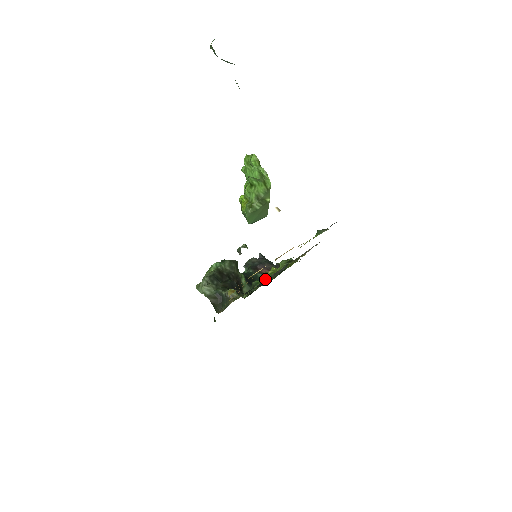
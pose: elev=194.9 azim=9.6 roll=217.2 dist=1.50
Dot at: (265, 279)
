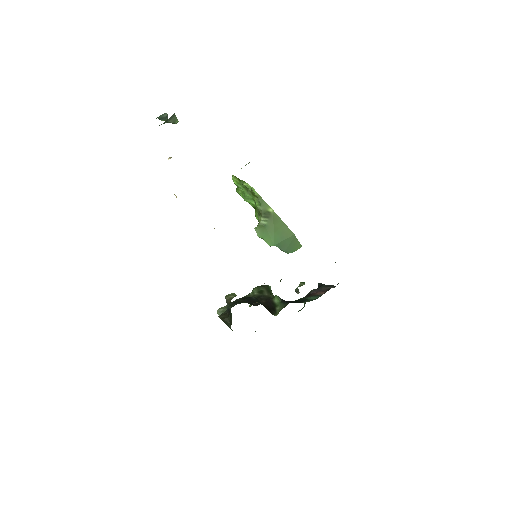
Dot at: occluded
